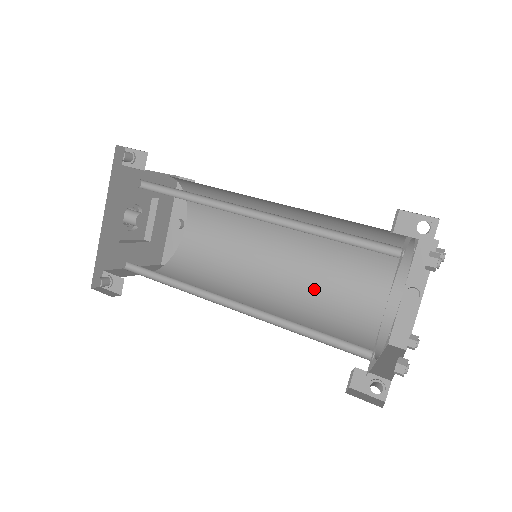
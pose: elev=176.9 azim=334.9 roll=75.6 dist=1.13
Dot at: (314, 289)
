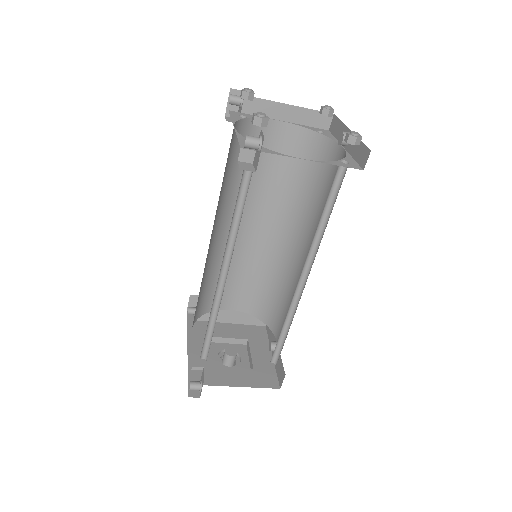
Dot at: occluded
